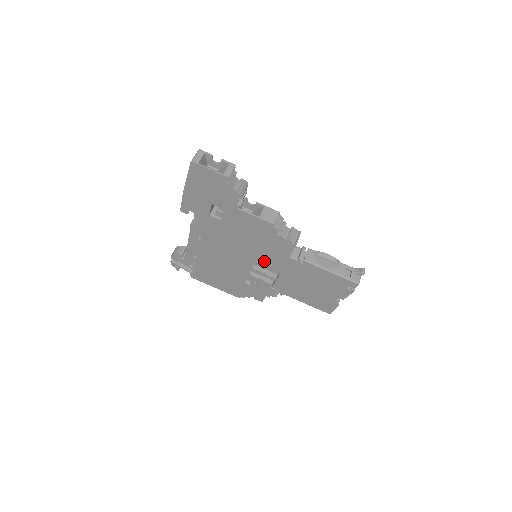
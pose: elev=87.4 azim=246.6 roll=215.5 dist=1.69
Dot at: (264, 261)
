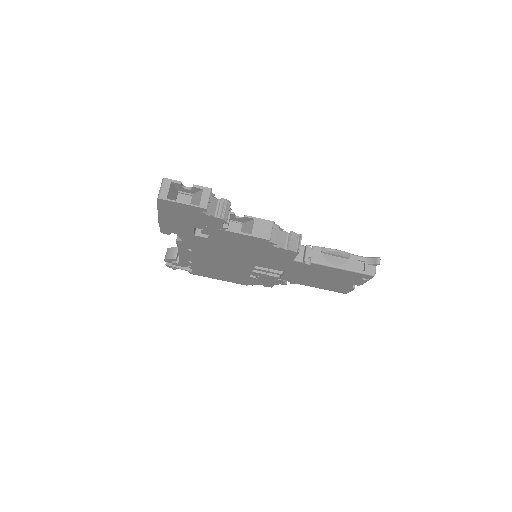
Dot at: (266, 263)
